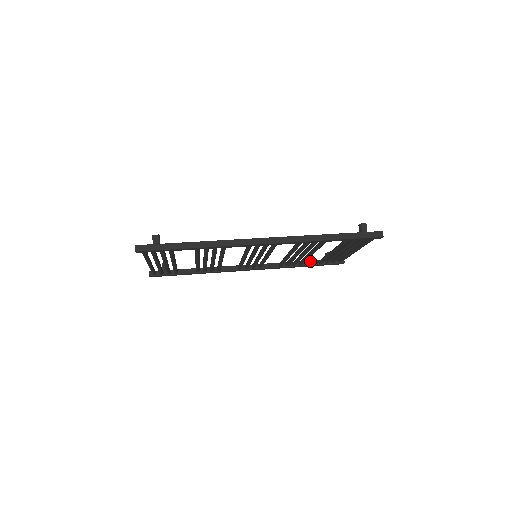
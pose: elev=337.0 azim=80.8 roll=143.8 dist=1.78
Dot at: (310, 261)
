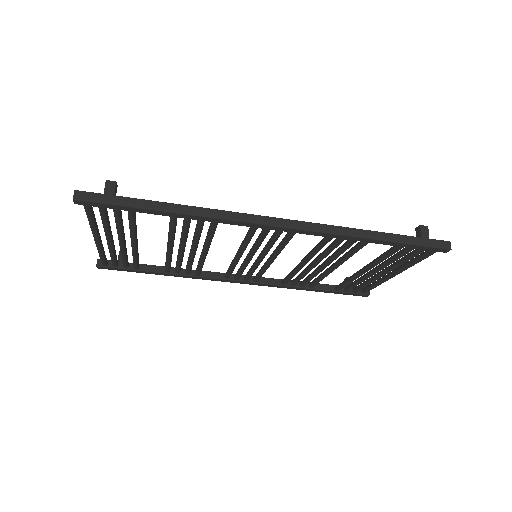
Dot at: (324, 284)
